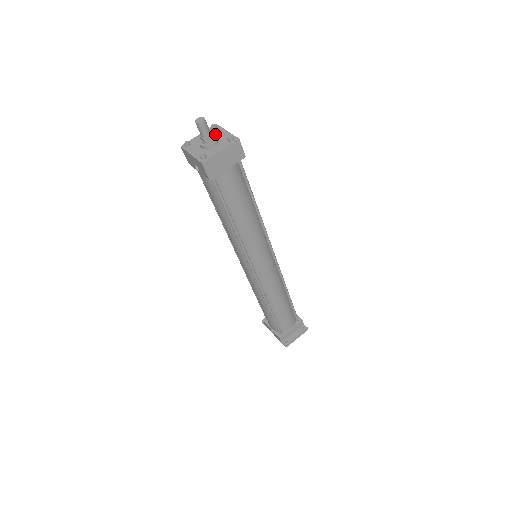
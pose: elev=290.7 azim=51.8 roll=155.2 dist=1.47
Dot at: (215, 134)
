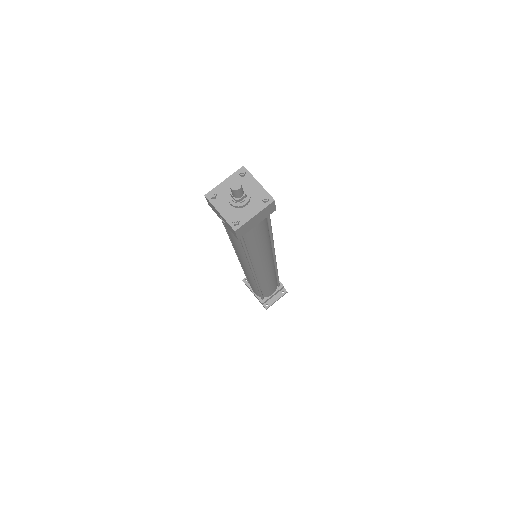
Dot at: (246, 189)
